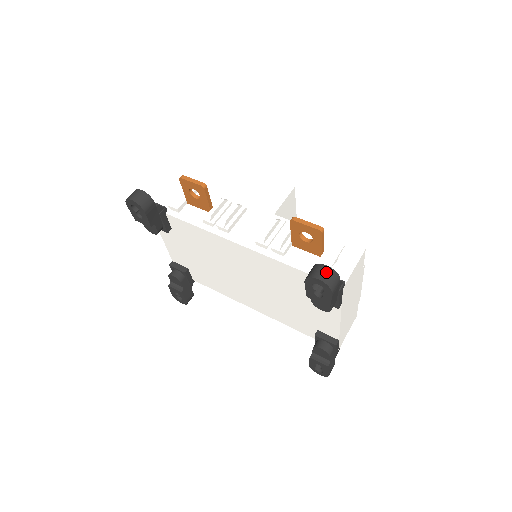
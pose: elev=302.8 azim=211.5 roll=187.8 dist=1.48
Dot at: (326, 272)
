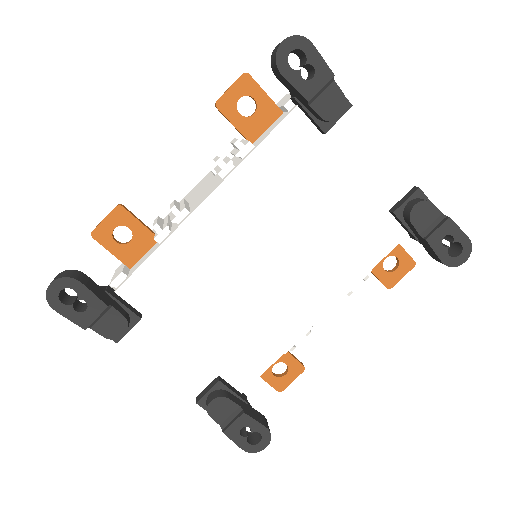
Dot at: occluded
